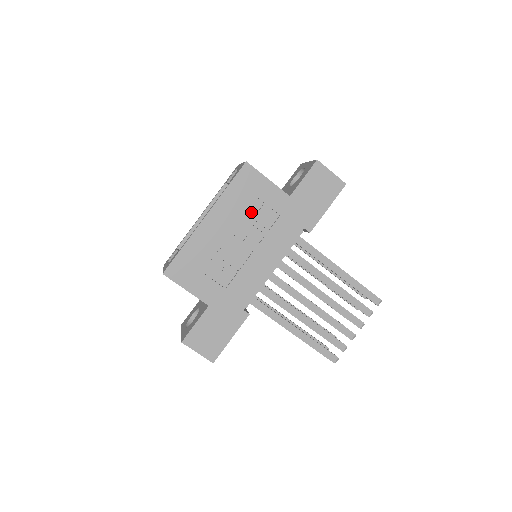
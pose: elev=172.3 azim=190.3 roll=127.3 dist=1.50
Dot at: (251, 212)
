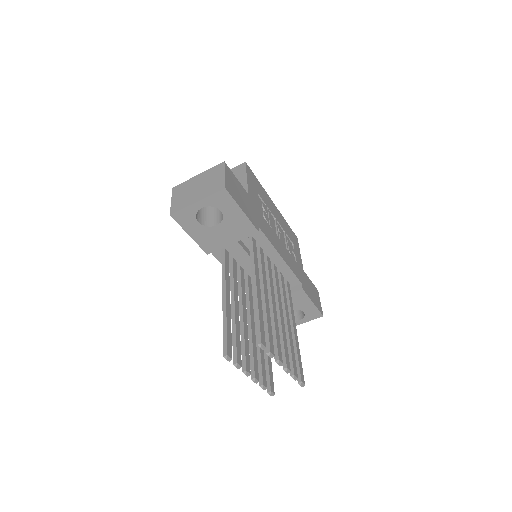
Dot at: (288, 239)
